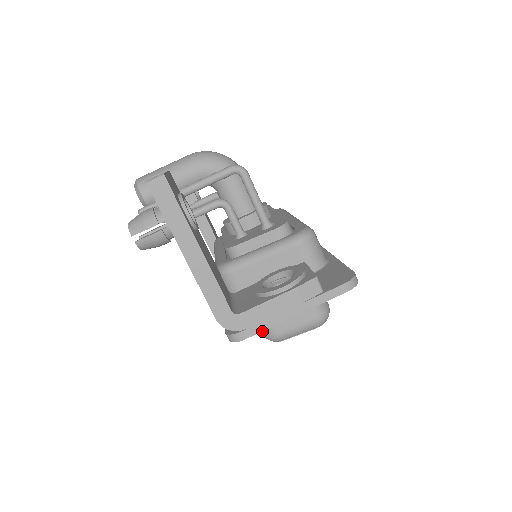
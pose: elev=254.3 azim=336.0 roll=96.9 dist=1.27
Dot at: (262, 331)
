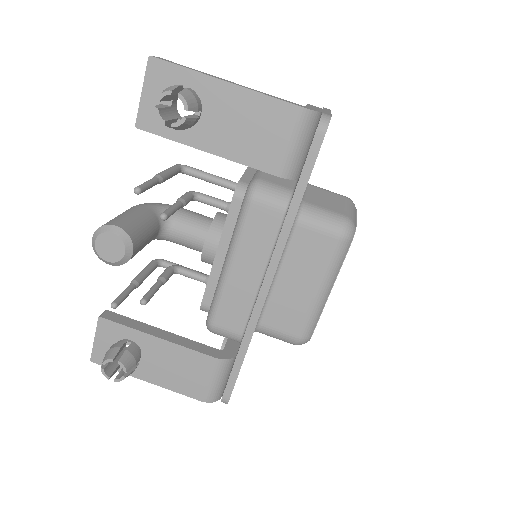
Dot at: (336, 227)
